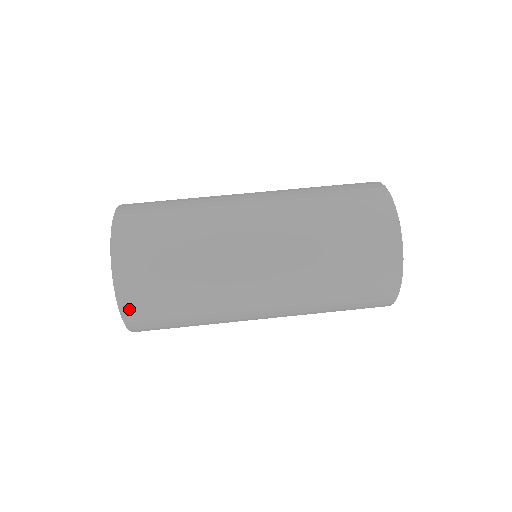
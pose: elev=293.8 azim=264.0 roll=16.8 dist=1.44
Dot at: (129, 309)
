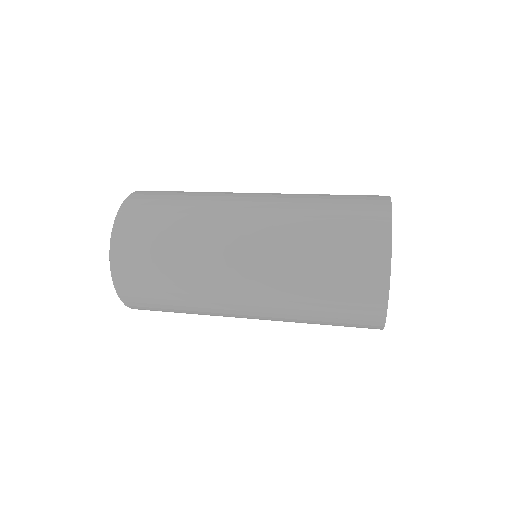
Dot at: (128, 207)
